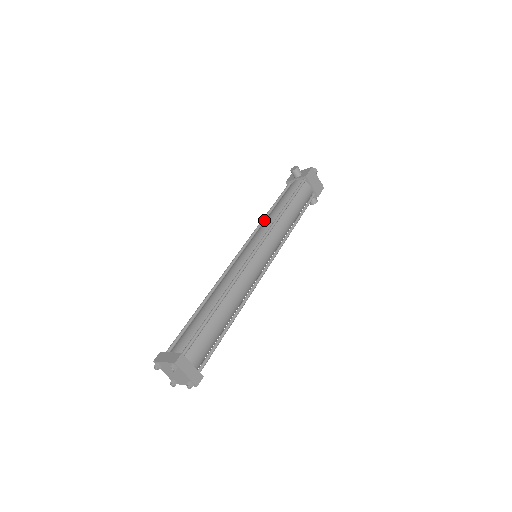
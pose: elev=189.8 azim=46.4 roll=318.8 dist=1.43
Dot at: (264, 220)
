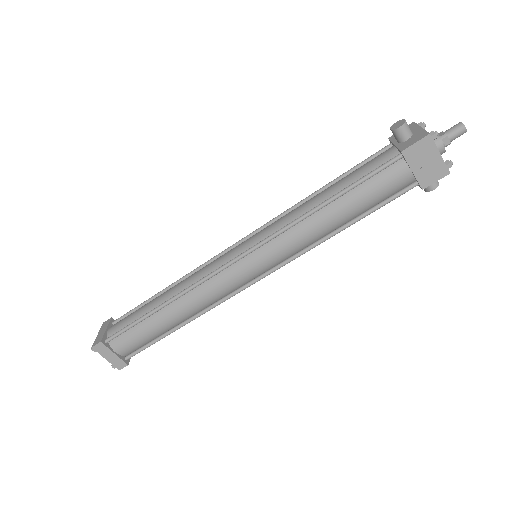
Dot at: (302, 203)
